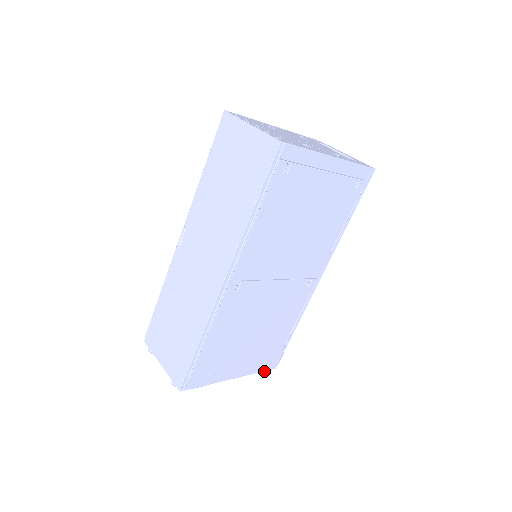
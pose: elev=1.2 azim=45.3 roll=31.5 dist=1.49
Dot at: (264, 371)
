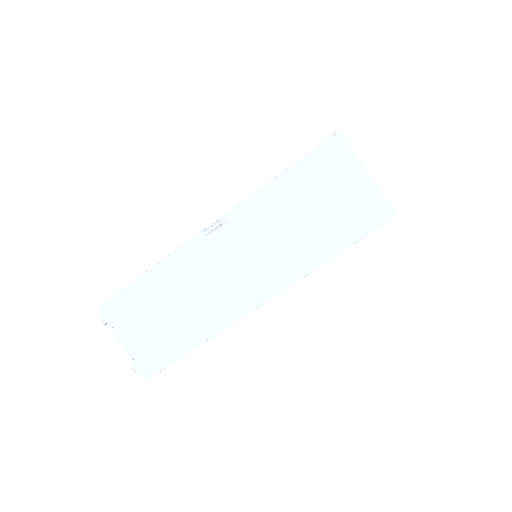
Dot at: occluded
